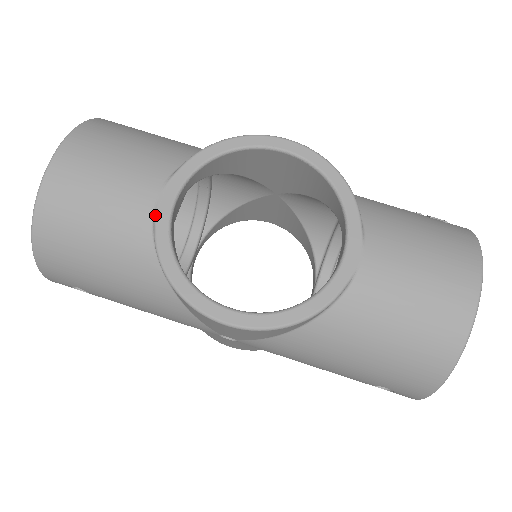
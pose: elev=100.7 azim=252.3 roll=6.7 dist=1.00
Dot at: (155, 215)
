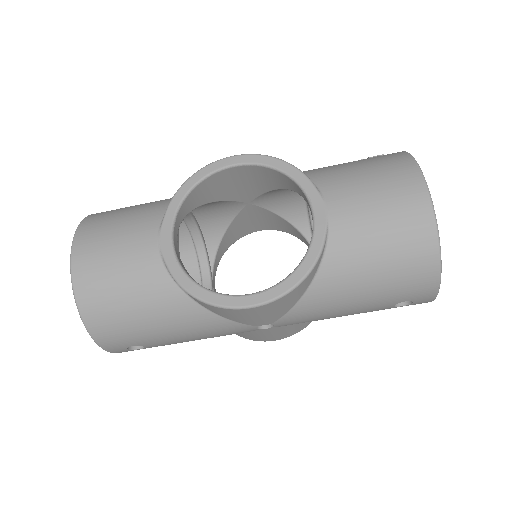
Dot at: (163, 257)
